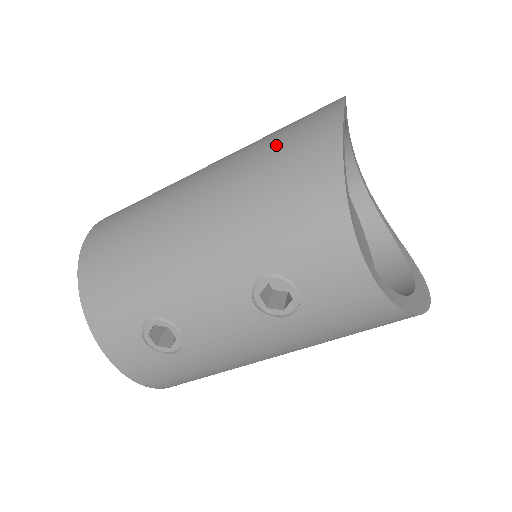
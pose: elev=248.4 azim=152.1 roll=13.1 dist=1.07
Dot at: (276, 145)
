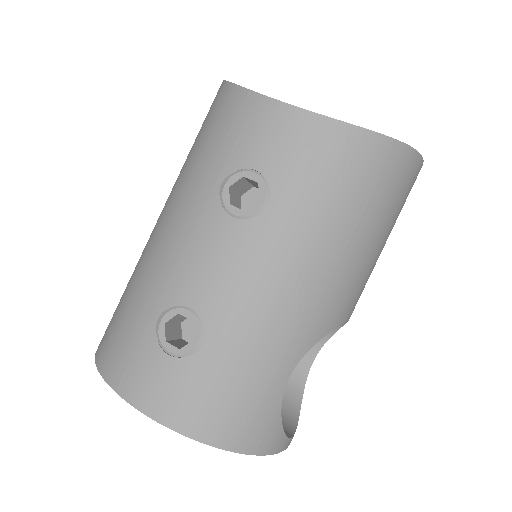
Dot at: occluded
